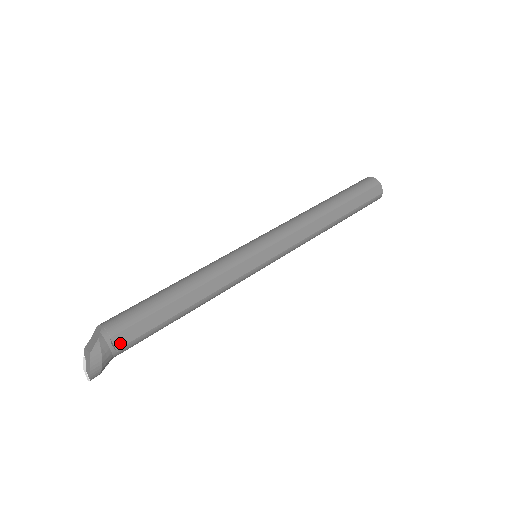
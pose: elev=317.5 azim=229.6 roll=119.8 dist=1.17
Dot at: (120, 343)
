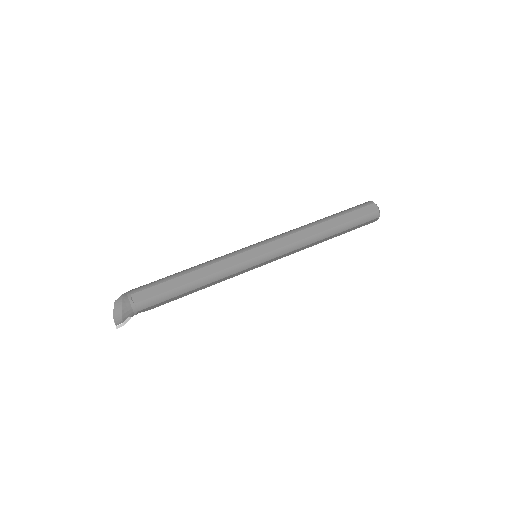
Dot at: (138, 299)
